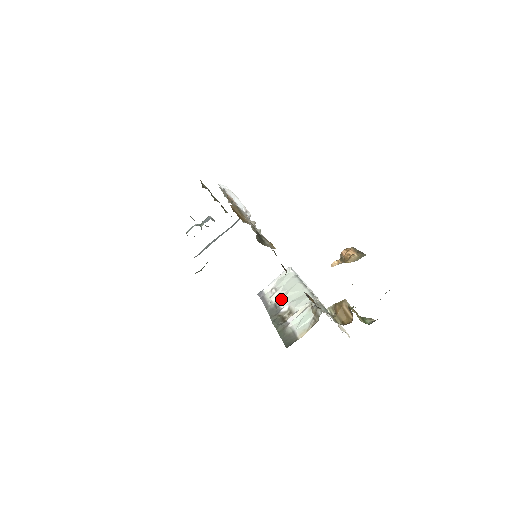
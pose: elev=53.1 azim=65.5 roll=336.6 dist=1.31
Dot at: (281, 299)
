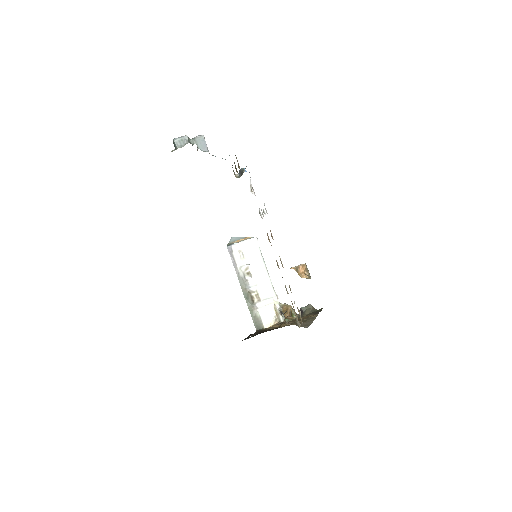
Dot at: (249, 272)
